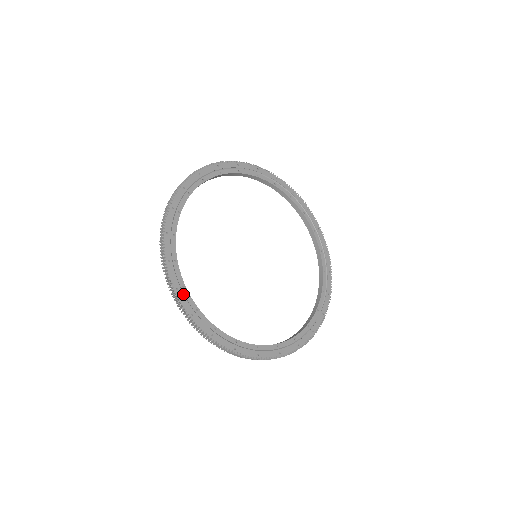
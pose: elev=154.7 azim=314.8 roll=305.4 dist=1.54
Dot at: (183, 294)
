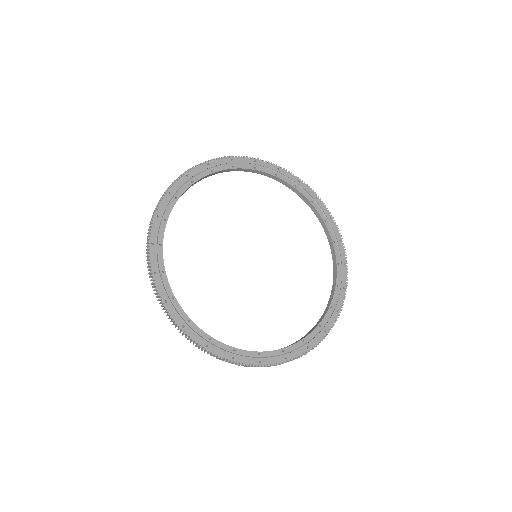
Dot at: (160, 279)
